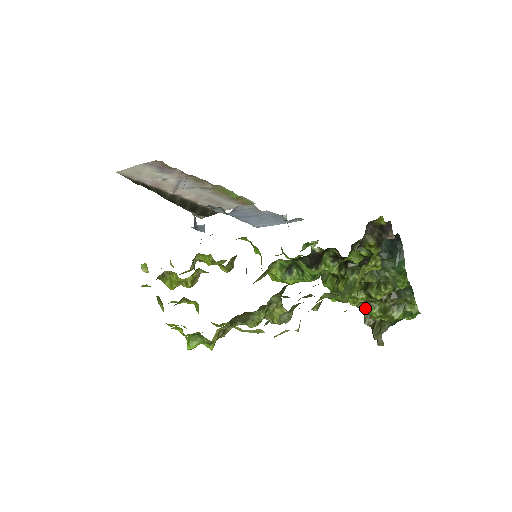
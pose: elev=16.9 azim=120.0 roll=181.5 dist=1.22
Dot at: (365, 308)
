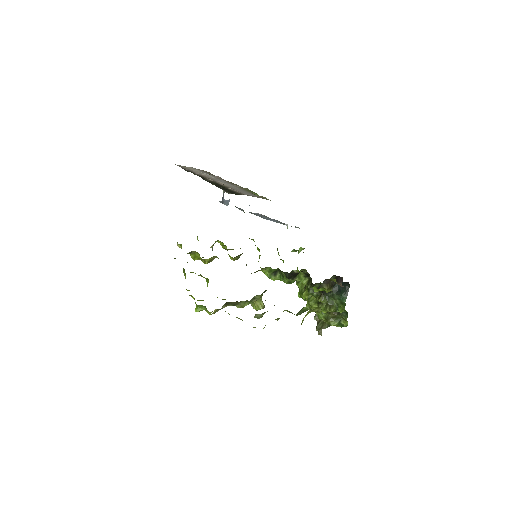
Dot at: (316, 312)
